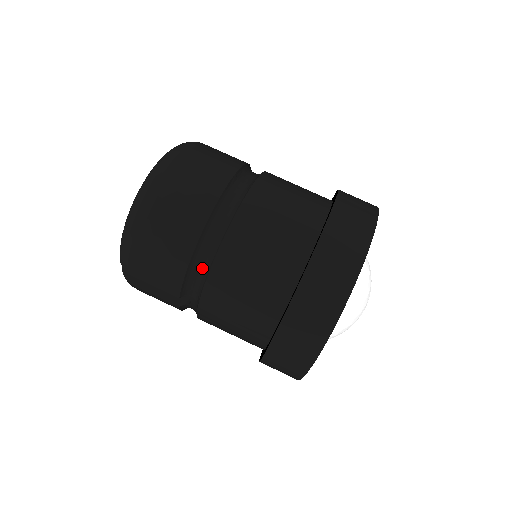
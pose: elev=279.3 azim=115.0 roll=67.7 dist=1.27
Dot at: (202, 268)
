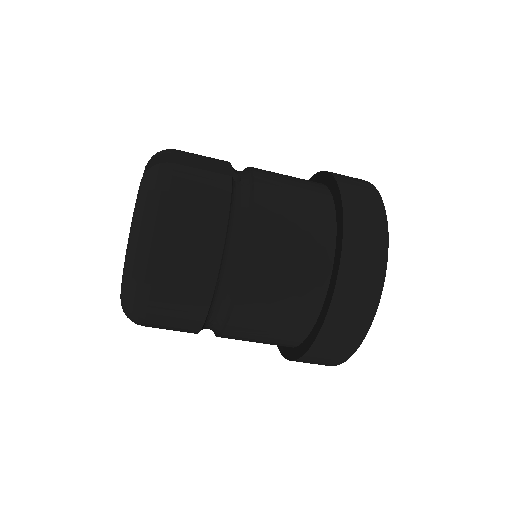
Dot at: occluded
